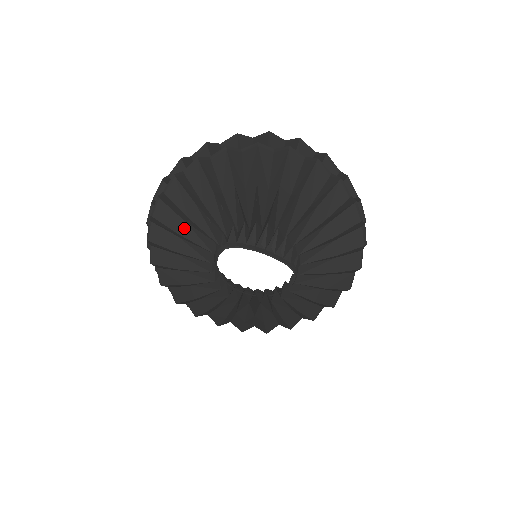
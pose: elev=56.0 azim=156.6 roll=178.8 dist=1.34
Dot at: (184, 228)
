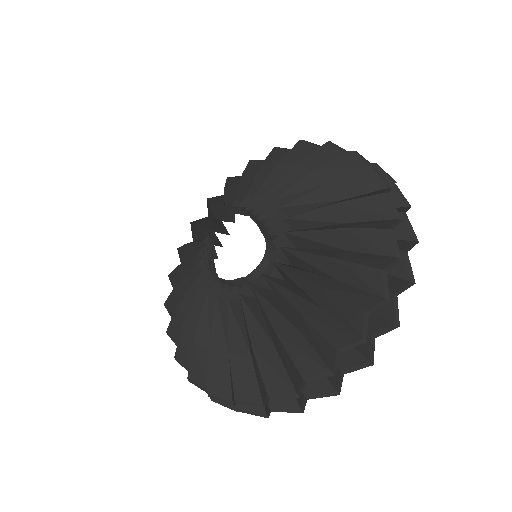
Dot at: (217, 204)
